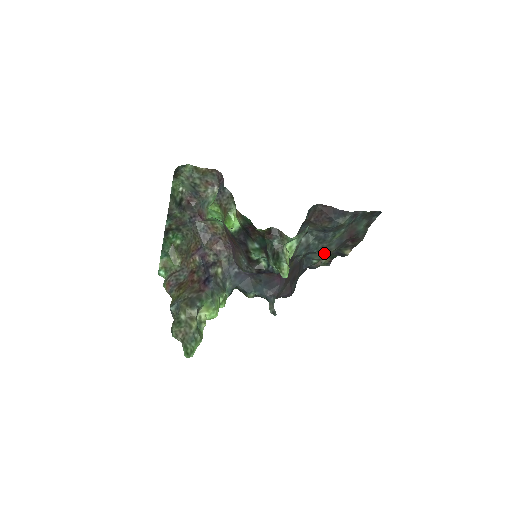
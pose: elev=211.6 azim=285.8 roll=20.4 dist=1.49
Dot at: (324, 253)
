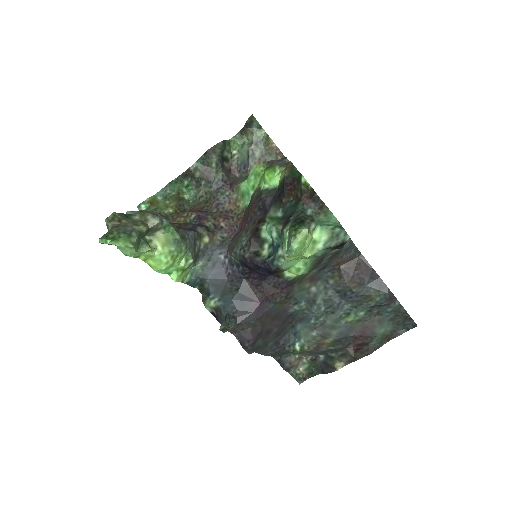
Dot at: (318, 337)
